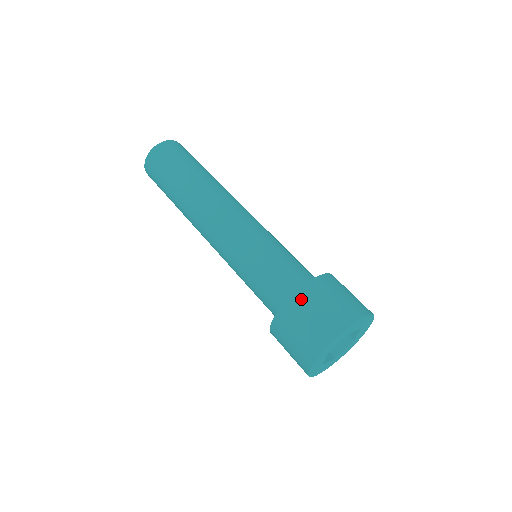
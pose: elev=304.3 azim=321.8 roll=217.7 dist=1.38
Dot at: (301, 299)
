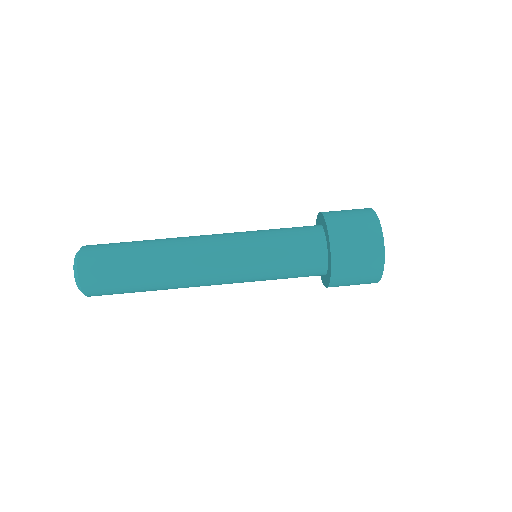
Dot at: (339, 247)
